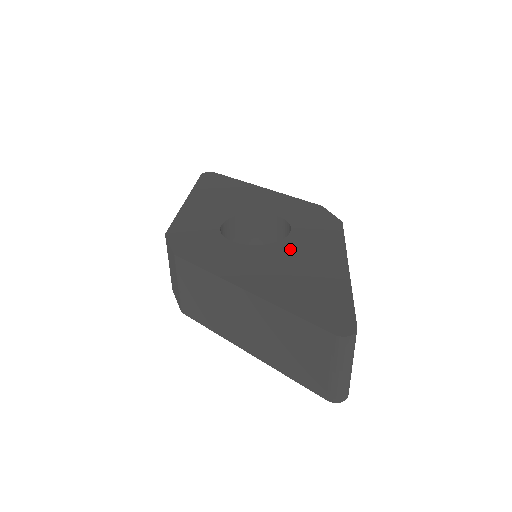
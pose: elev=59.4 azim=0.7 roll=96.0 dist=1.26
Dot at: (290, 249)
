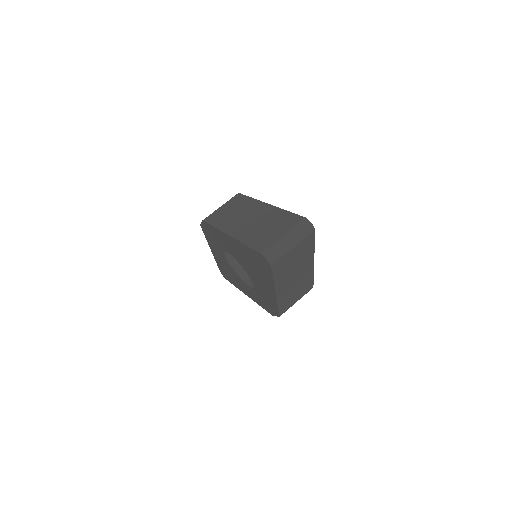
Dot at: occluded
